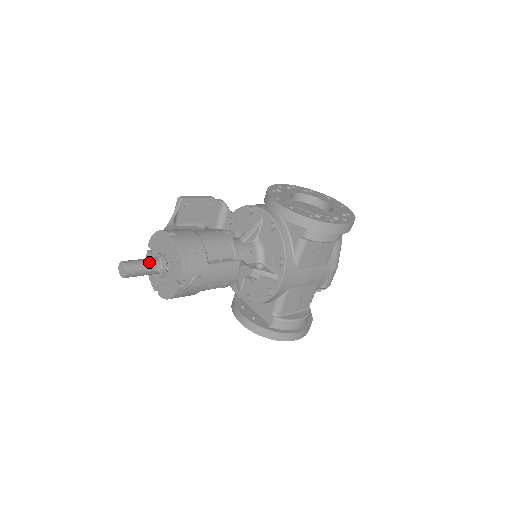
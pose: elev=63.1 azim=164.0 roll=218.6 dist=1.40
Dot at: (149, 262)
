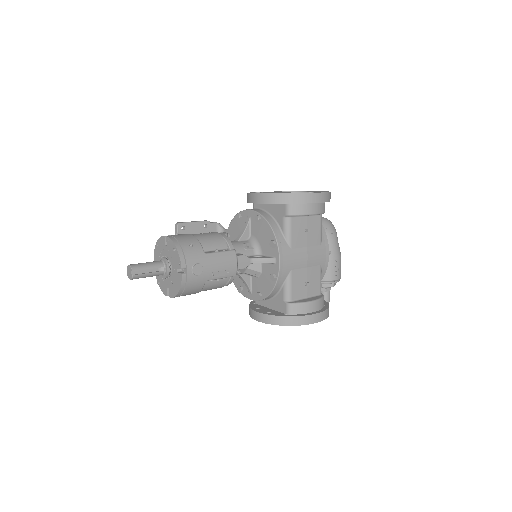
Dot at: (152, 263)
